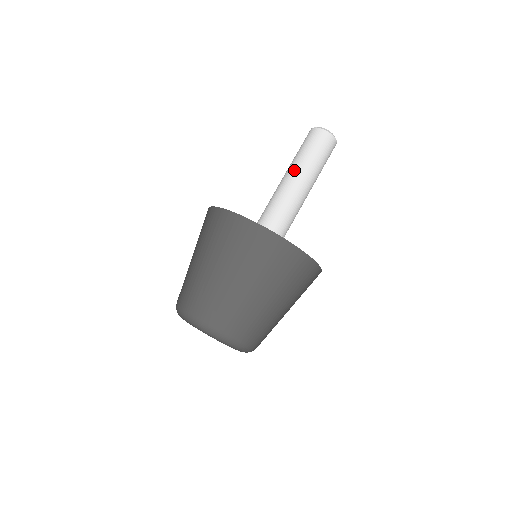
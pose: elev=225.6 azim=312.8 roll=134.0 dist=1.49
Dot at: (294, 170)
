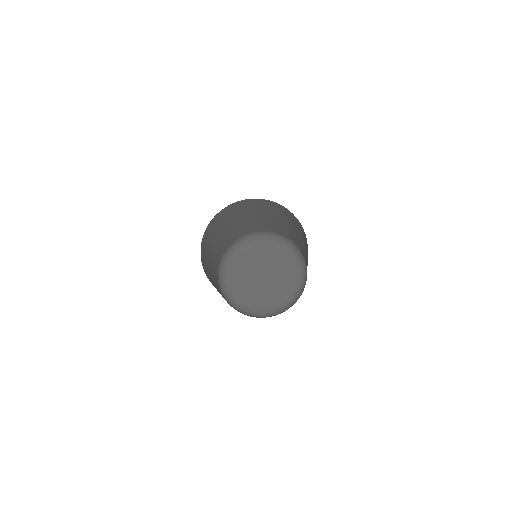
Dot at: occluded
